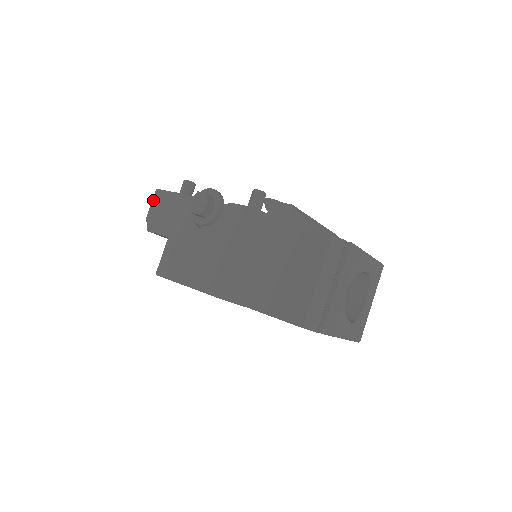
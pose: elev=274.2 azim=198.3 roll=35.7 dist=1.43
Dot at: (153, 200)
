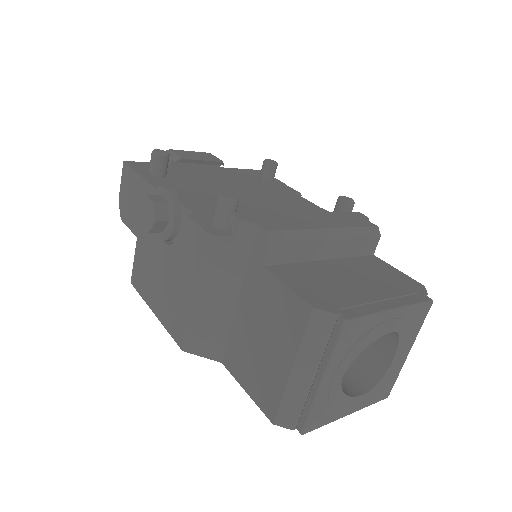
Dot at: (122, 177)
